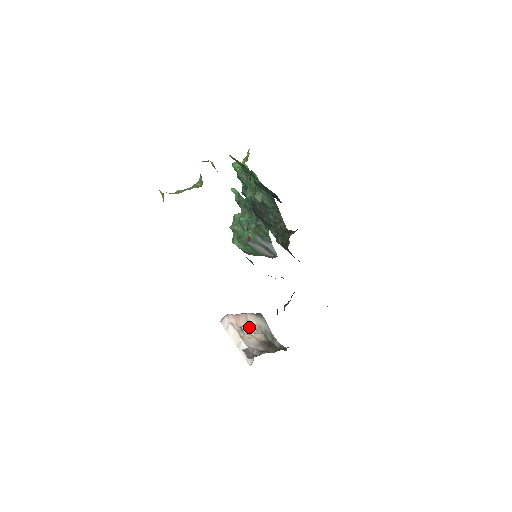
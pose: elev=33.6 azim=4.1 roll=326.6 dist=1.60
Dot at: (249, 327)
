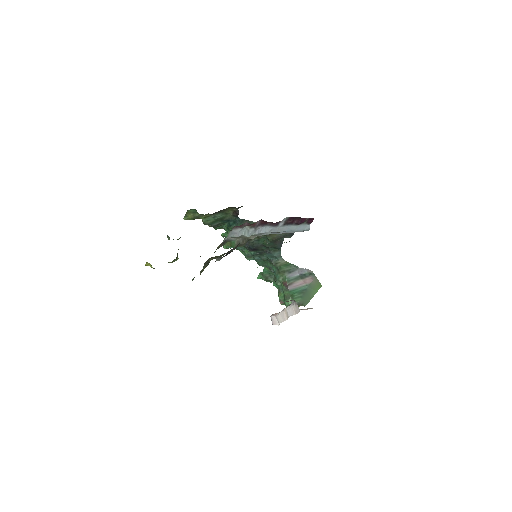
Dot at: occluded
